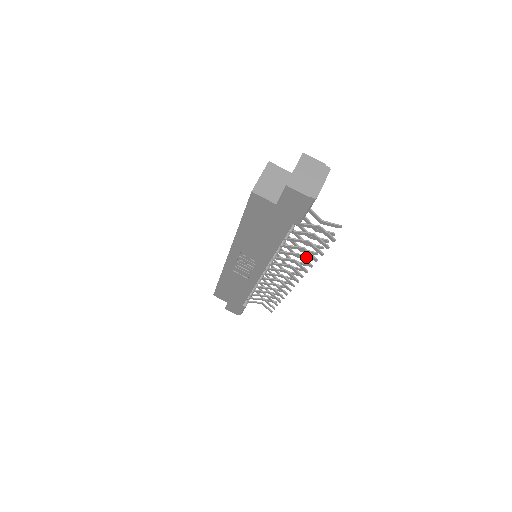
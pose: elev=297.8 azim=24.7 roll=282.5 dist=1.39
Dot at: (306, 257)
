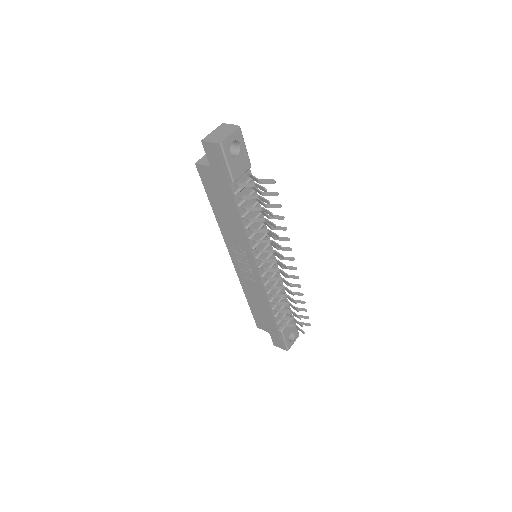
Dot at: (282, 237)
